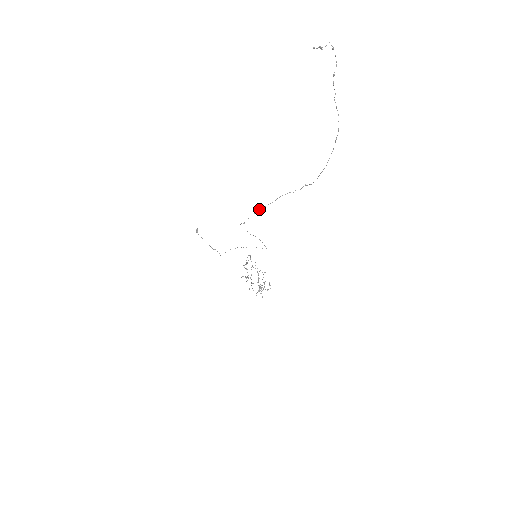
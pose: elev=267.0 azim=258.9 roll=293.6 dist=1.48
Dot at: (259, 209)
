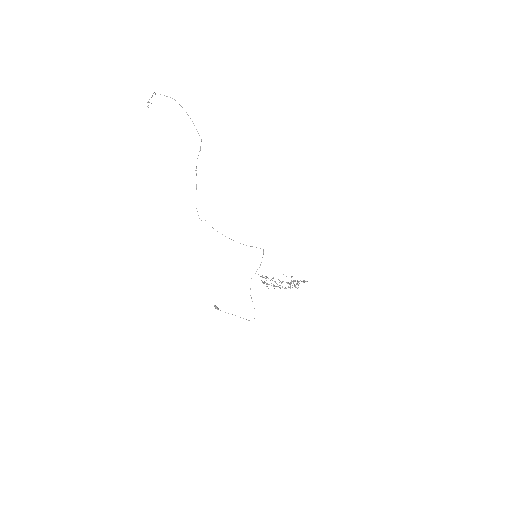
Dot at: occluded
